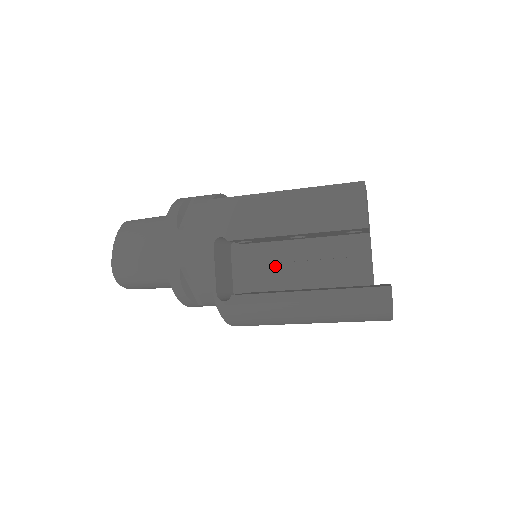
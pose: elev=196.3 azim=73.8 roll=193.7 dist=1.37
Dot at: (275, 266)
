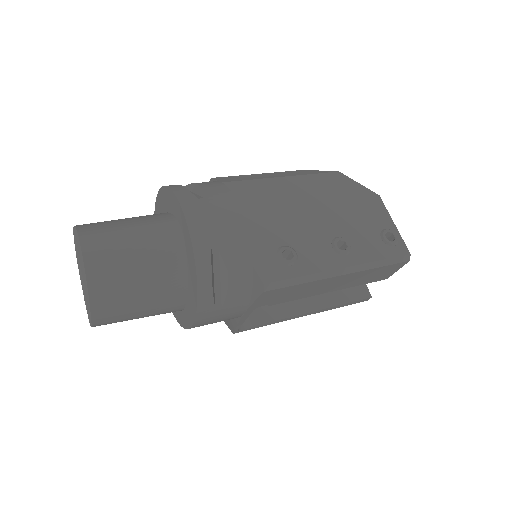
Dot at: occluded
